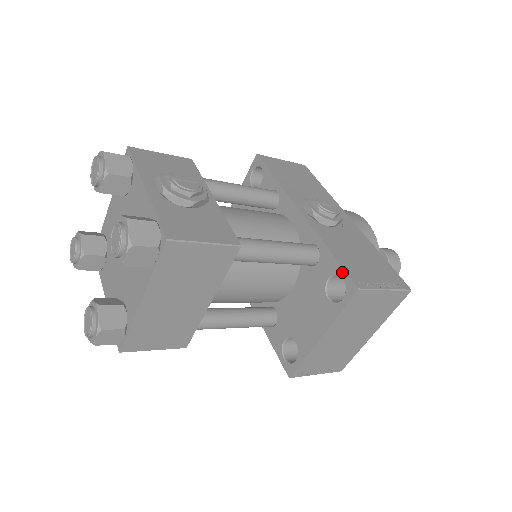
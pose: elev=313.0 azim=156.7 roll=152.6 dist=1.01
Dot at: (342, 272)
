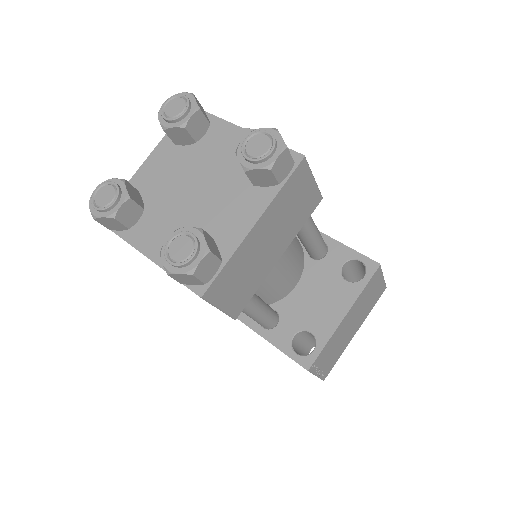
Dot at: (358, 255)
